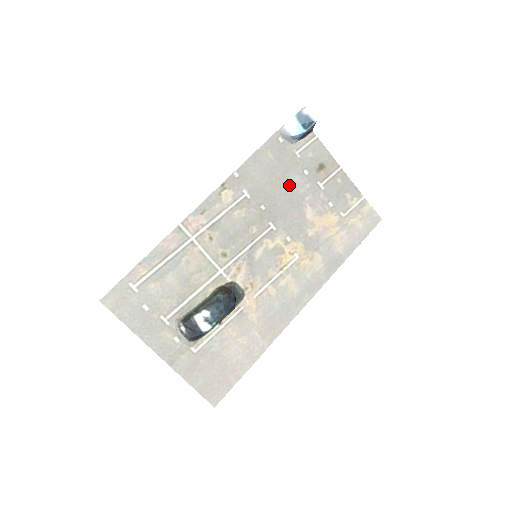
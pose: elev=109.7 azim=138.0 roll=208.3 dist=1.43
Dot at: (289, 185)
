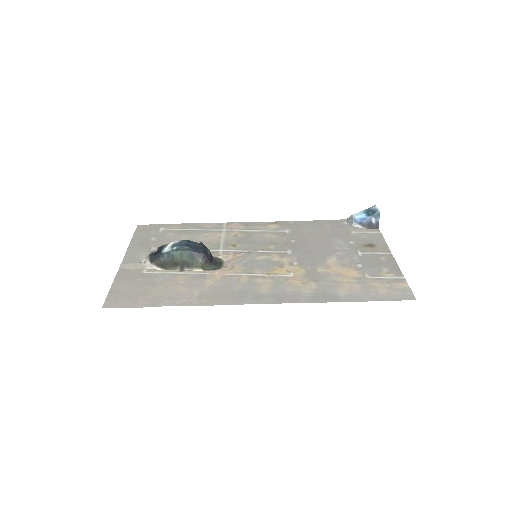
Dot at: (328, 241)
